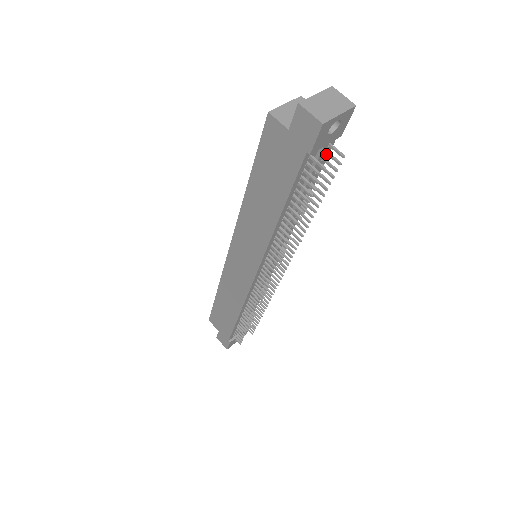
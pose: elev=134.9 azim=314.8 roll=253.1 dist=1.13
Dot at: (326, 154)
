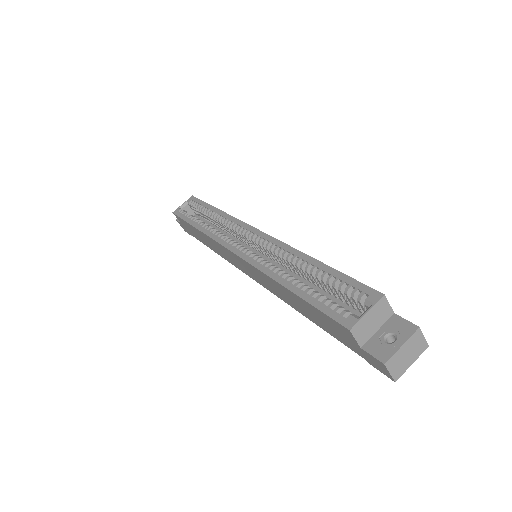
Dot at: occluded
